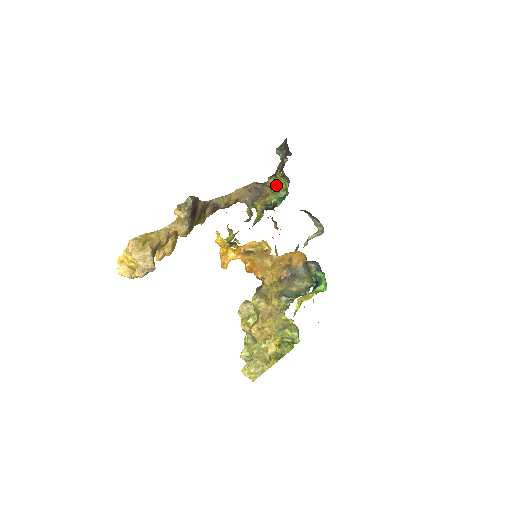
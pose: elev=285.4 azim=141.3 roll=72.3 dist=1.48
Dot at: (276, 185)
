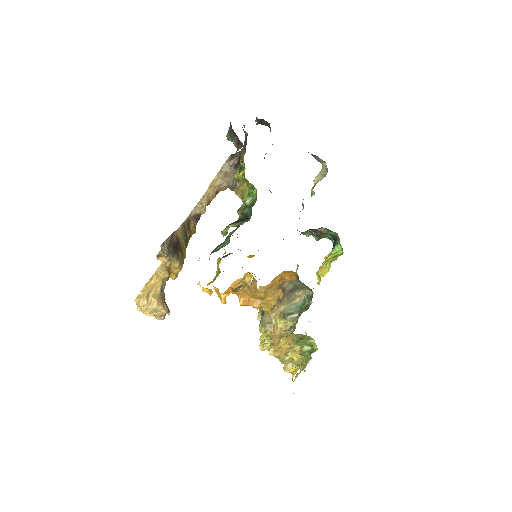
Dot at: occluded
